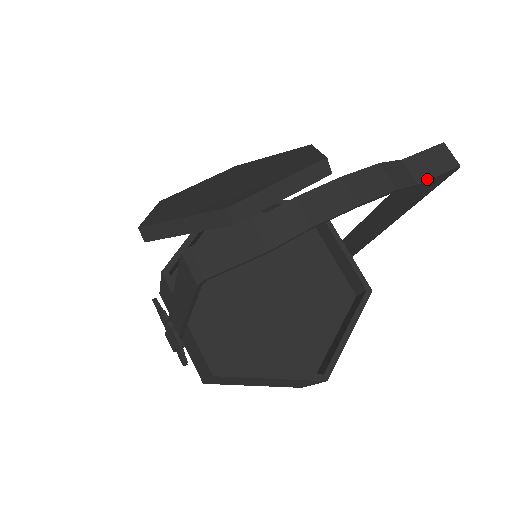
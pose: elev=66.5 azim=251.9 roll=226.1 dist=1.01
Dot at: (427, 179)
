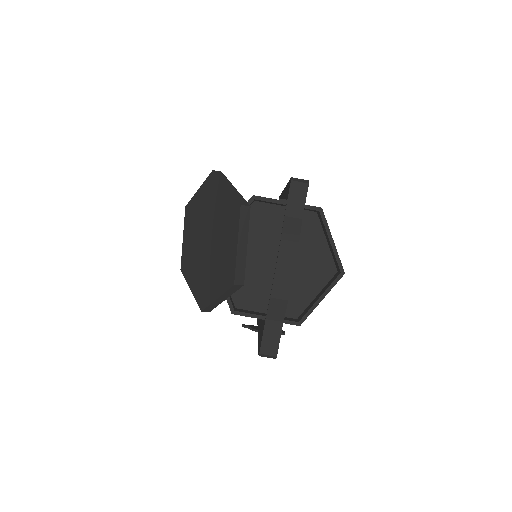
Dot at: (303, 211)
